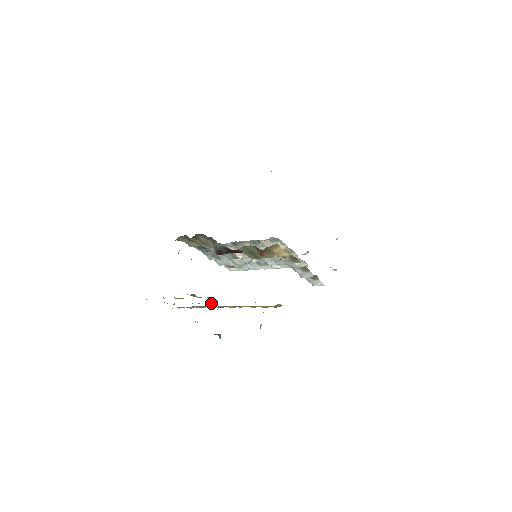
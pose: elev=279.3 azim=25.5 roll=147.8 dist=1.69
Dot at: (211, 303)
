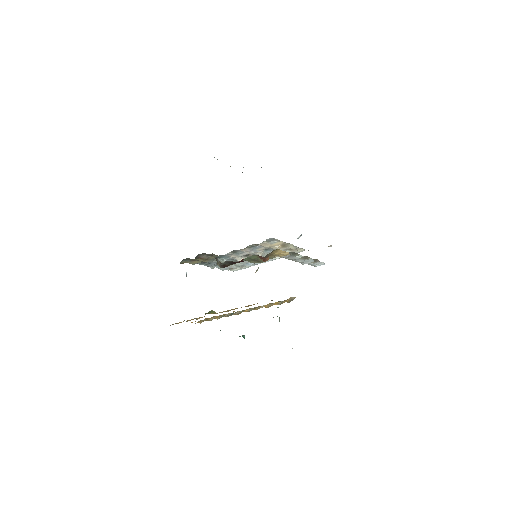
Dot at: (229, 313)
